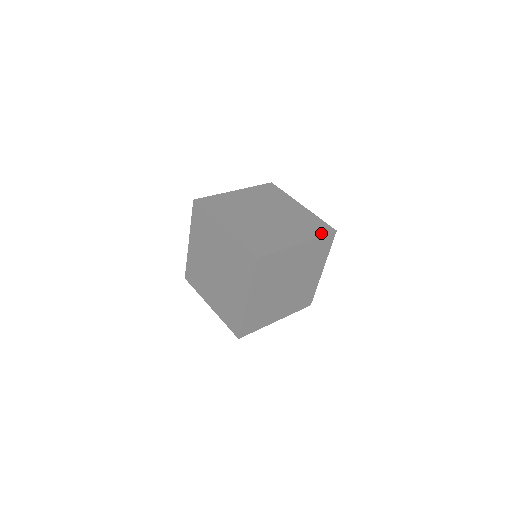
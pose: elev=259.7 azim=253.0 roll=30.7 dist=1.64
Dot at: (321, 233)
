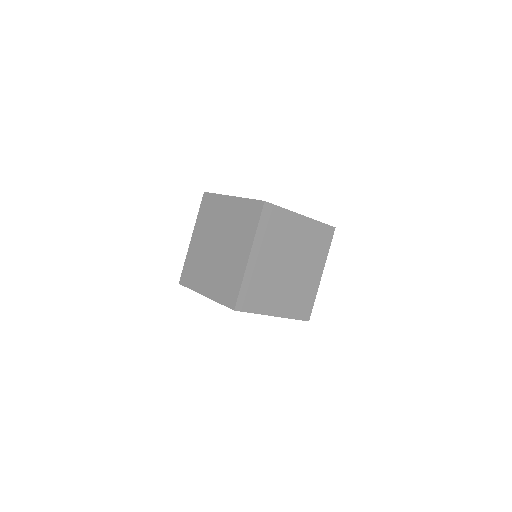
Dot at: (321, 222)
